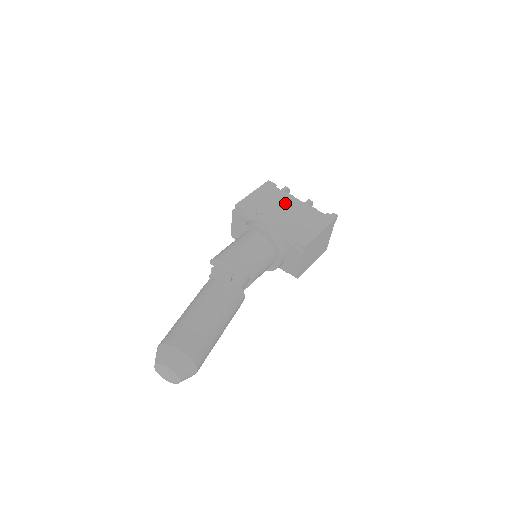
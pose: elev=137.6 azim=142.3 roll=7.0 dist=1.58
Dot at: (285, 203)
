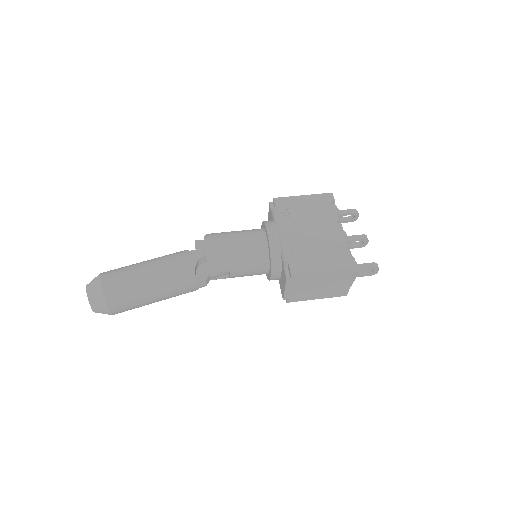
Dot at: (322, 223)
